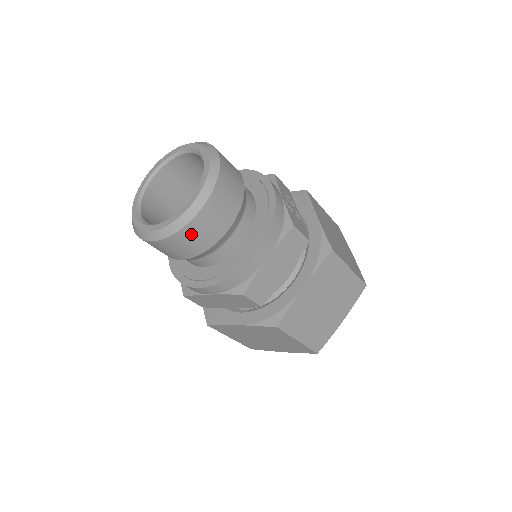
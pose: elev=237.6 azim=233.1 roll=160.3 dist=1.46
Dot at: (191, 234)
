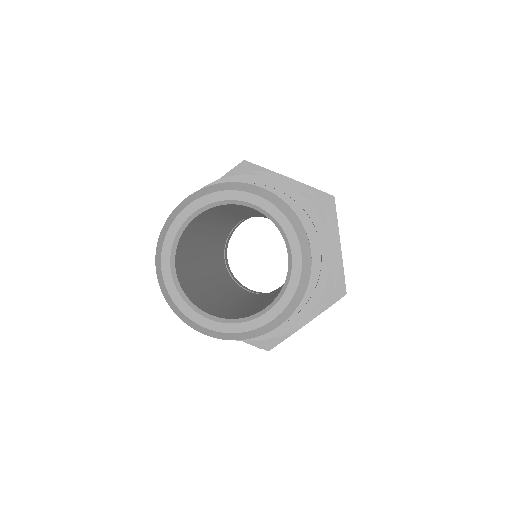
Dot at: occluded
